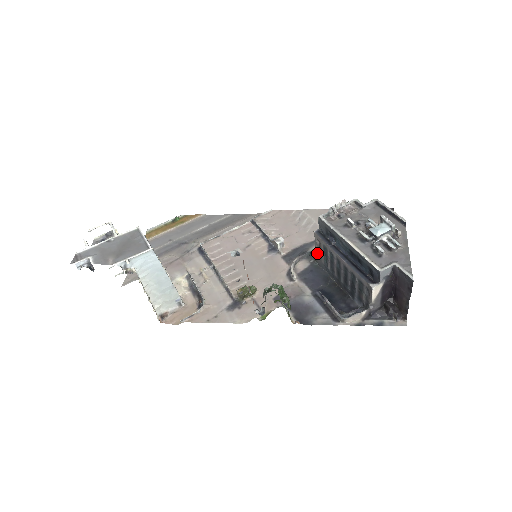
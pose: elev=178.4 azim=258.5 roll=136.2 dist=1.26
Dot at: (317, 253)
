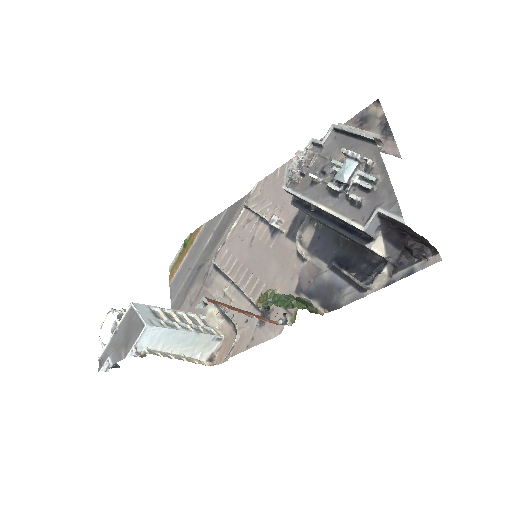
Dot at: occluded
